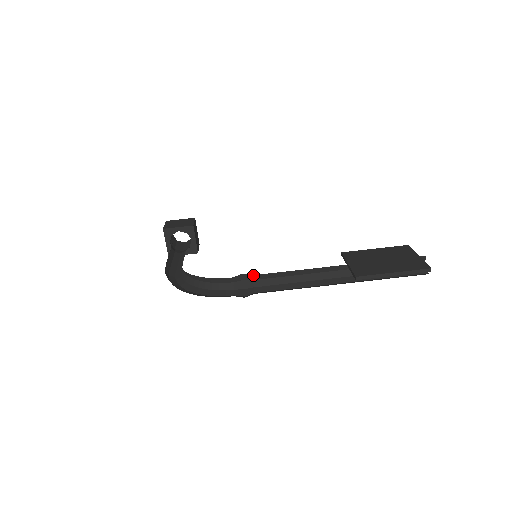
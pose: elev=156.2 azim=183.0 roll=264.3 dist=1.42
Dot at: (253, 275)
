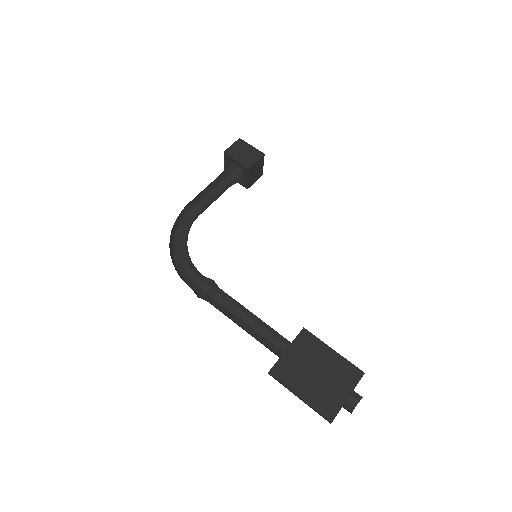
Dot at: occluded
